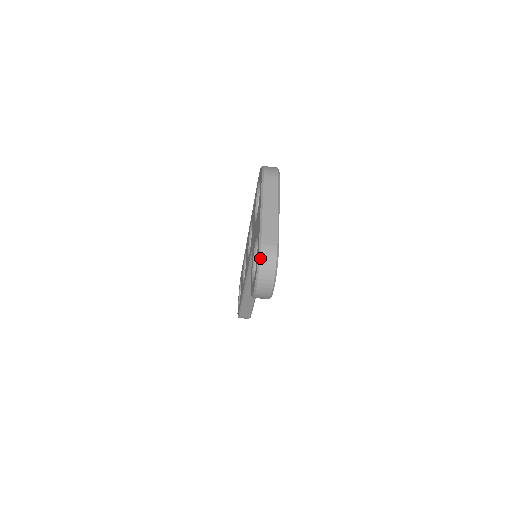
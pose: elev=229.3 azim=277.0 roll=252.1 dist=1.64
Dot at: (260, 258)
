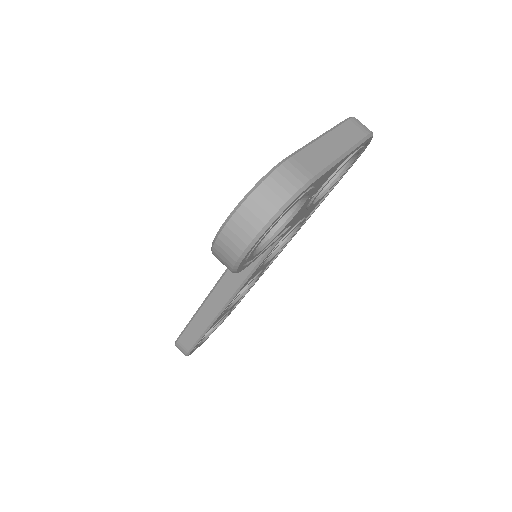
Dot at: (270, 174)
